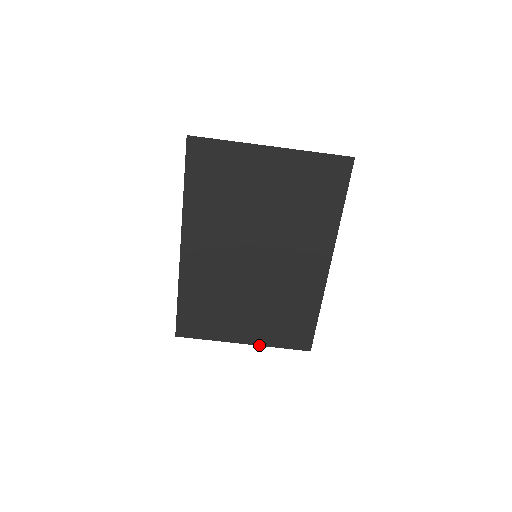
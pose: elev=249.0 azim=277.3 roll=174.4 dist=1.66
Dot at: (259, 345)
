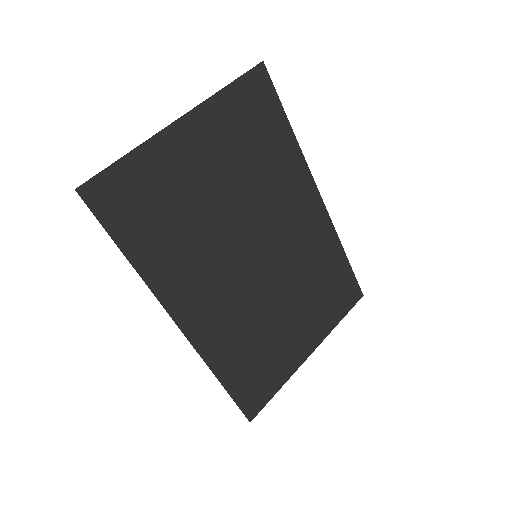
Dot at: (323, 339)
